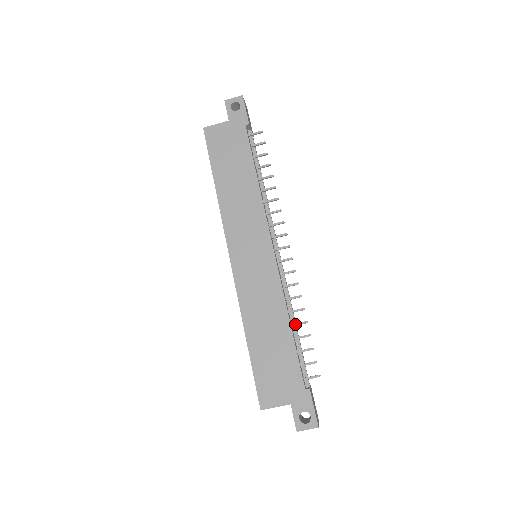
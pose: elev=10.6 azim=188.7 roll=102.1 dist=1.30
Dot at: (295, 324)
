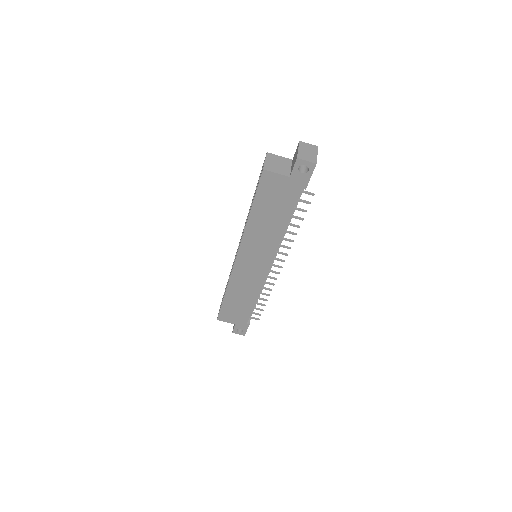
Dot at: (259, 299)
